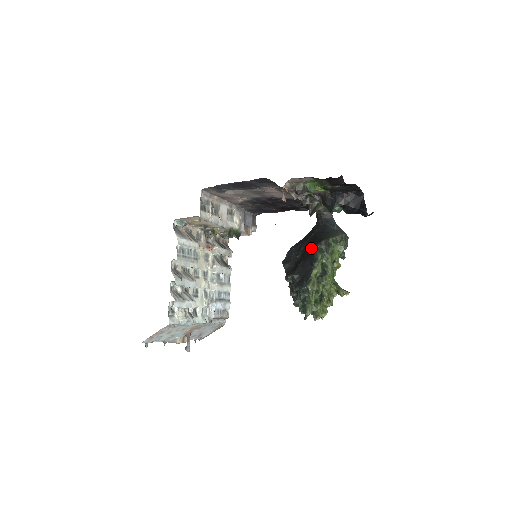
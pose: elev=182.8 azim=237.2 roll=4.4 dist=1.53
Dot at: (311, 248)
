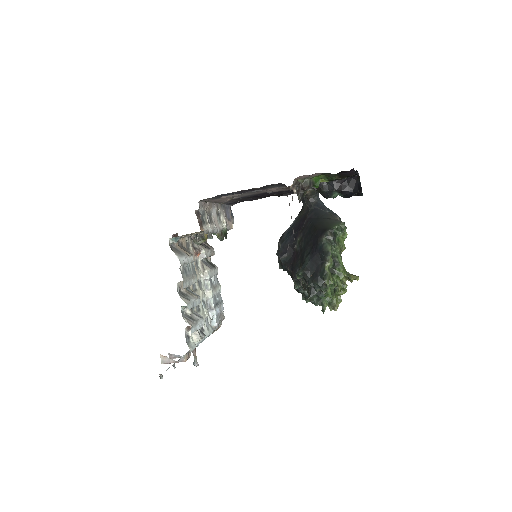
Dot at: (316, 240)
